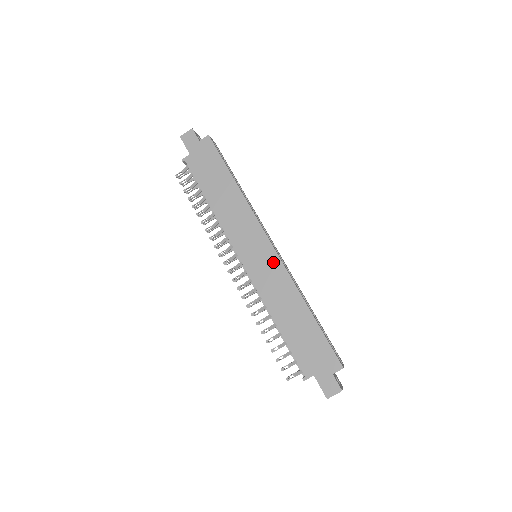
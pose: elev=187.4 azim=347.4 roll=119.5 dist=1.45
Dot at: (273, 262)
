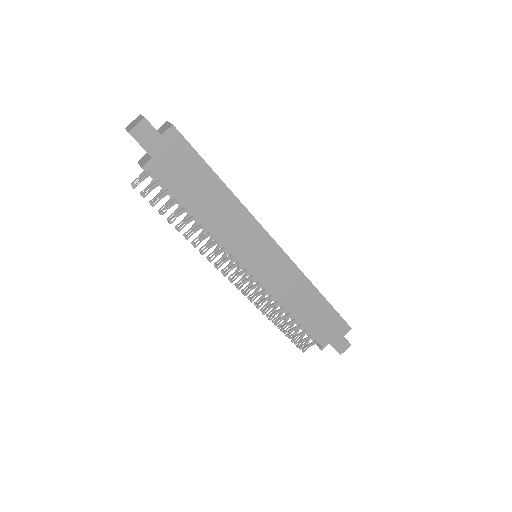
Dot at: (282, 262)
